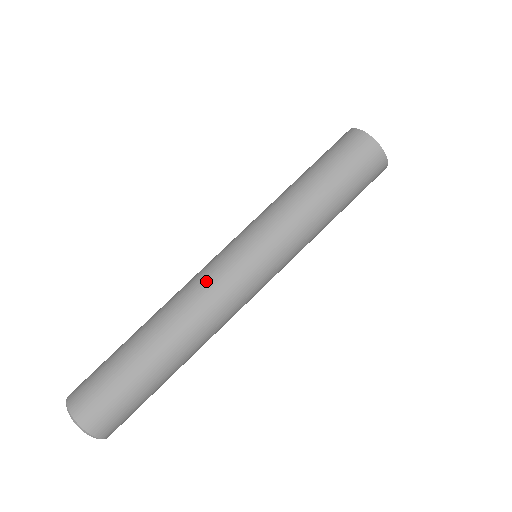
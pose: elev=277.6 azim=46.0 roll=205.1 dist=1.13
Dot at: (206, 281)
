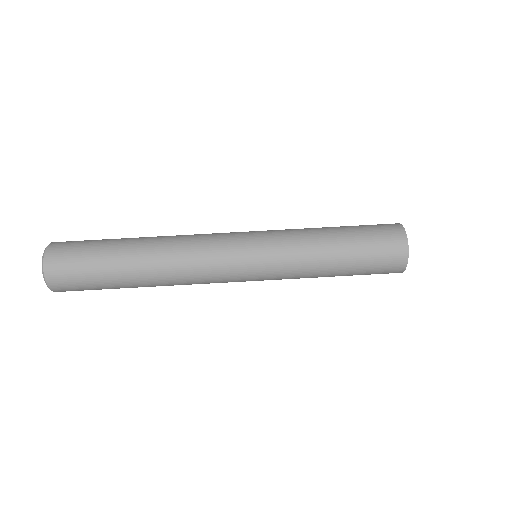
Dot at: (207, 267)
